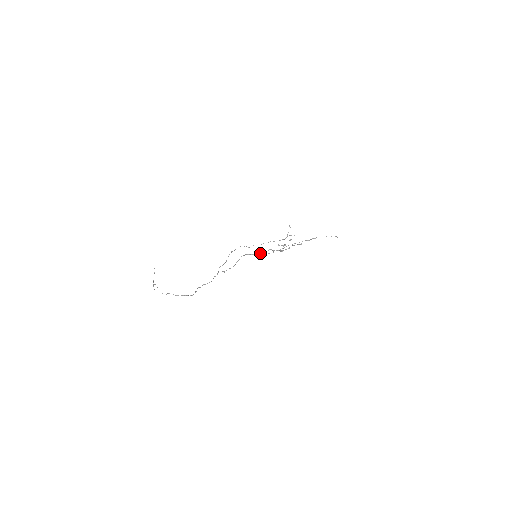
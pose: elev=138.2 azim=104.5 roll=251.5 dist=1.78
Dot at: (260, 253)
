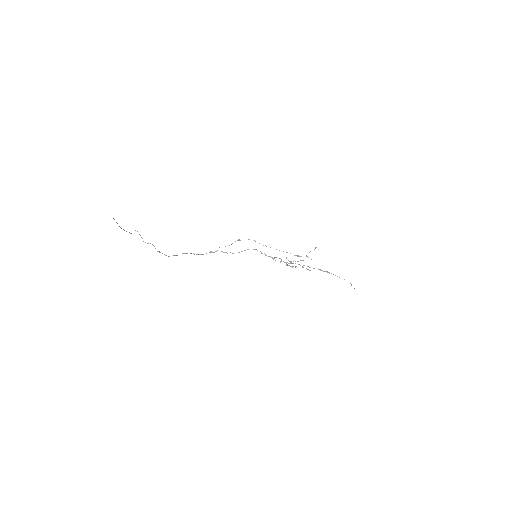
Dot at: (268, 256)
